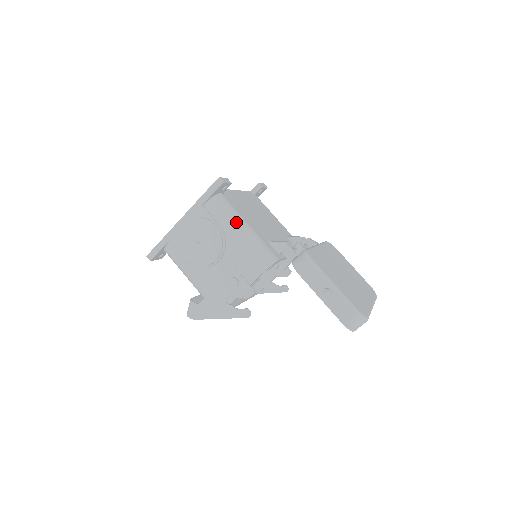
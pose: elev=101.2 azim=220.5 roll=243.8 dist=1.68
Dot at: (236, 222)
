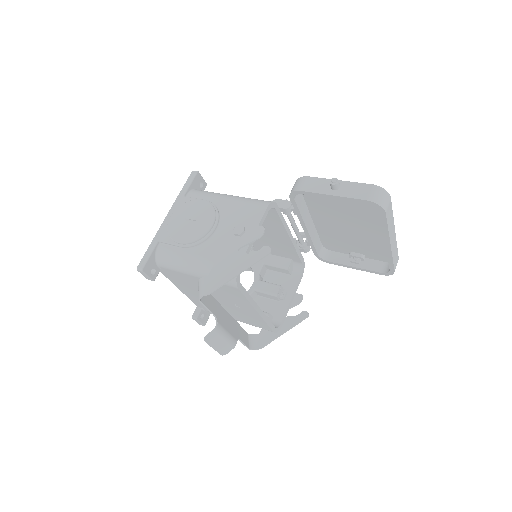
Dot at: (222, 194)
